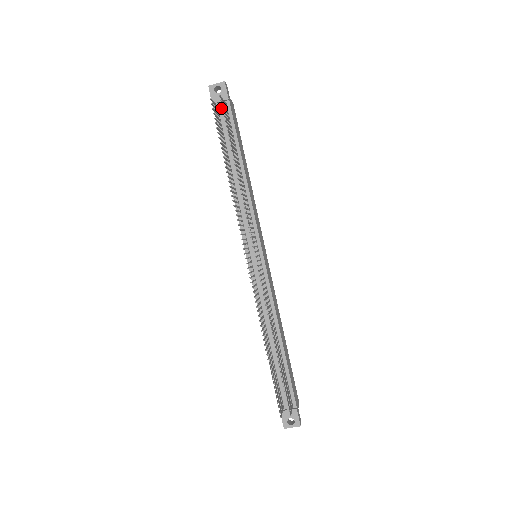
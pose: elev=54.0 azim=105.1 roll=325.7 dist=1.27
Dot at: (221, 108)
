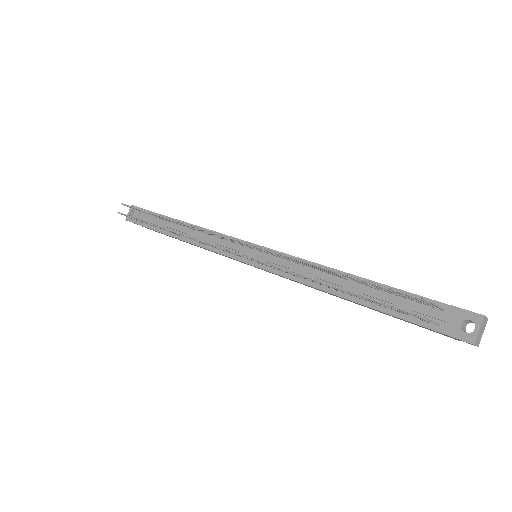
Dot at: (141, 218)
